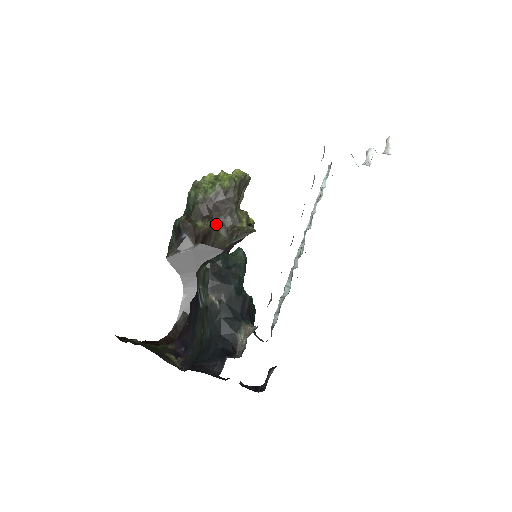
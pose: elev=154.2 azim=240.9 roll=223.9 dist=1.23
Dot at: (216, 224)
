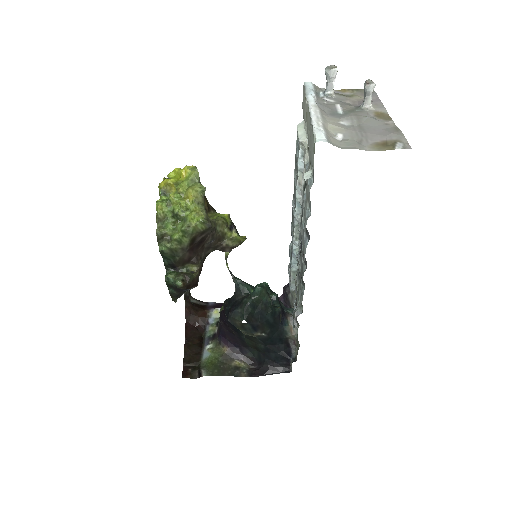
Dot at: (203, 253)
